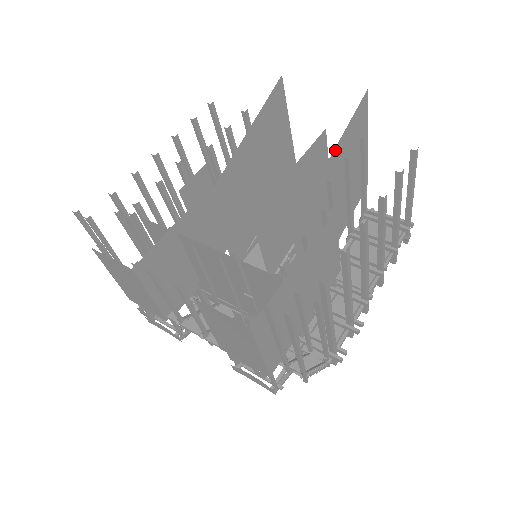
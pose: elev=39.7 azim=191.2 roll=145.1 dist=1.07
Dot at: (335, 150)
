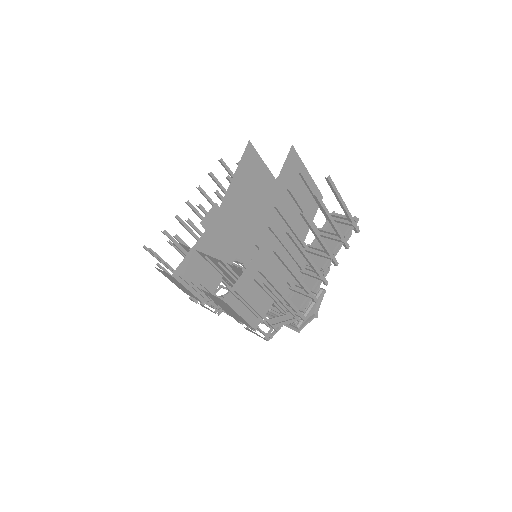
Dot at: (275, 188)
